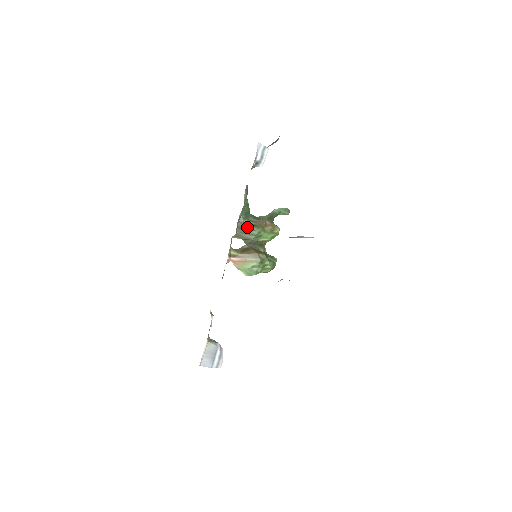
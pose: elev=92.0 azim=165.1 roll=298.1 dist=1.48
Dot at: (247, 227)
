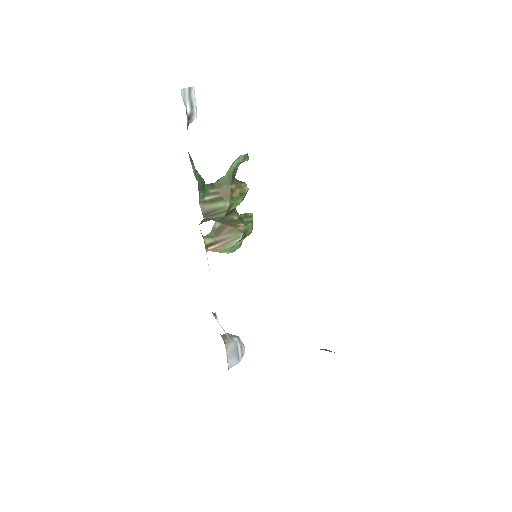
Dot at: (213, 206)
